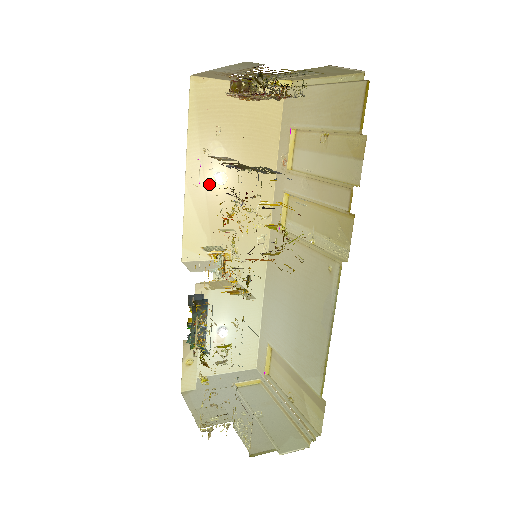
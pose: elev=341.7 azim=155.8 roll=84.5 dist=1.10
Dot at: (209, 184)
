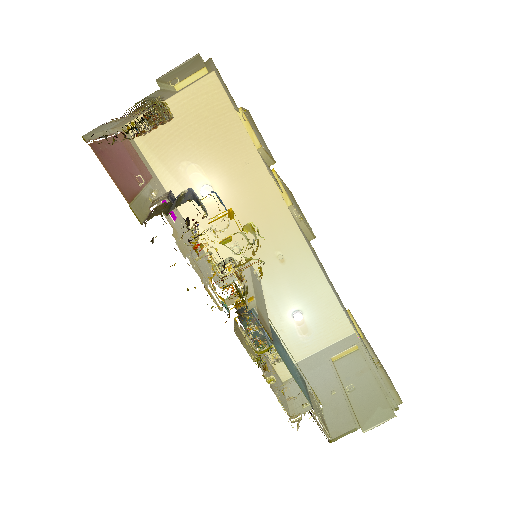
Dot at: (201, 201)
